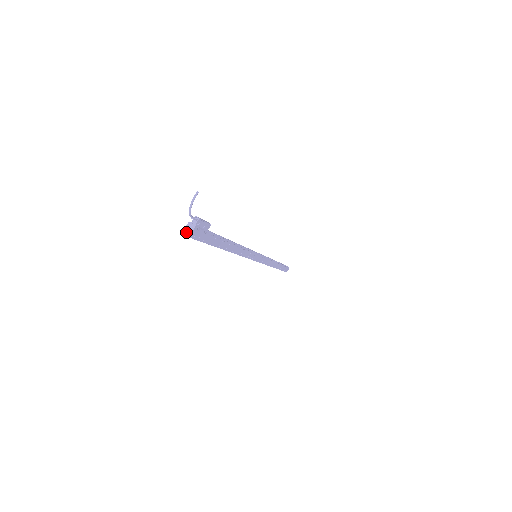
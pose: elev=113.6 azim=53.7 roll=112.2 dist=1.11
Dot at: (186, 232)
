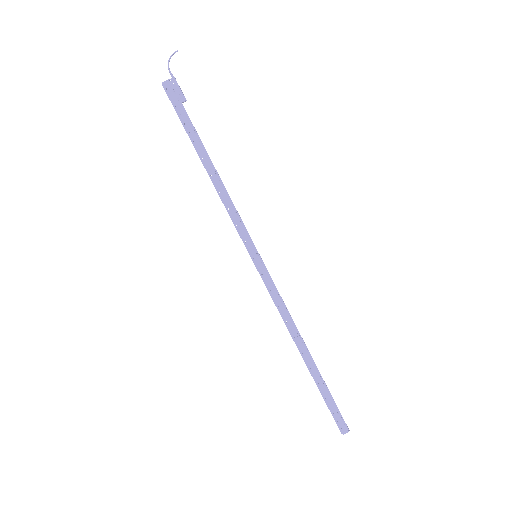
Dot at: (164, 83)
